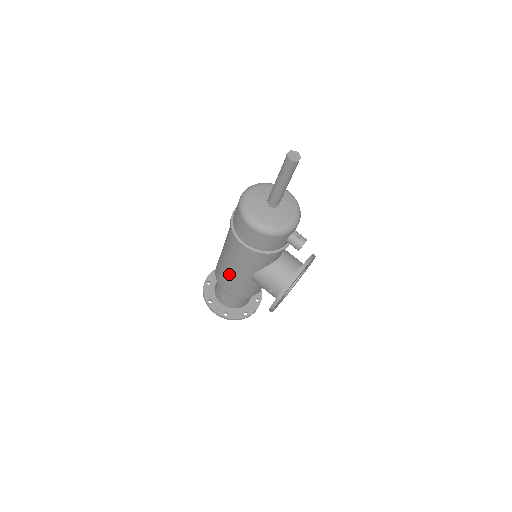
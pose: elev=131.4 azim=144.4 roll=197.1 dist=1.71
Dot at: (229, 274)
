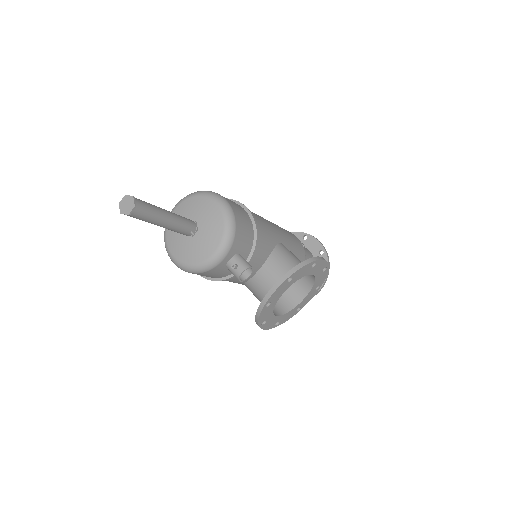
Dot at: occluded
